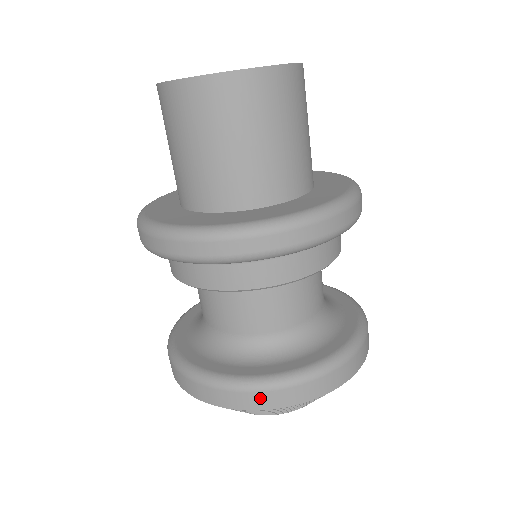
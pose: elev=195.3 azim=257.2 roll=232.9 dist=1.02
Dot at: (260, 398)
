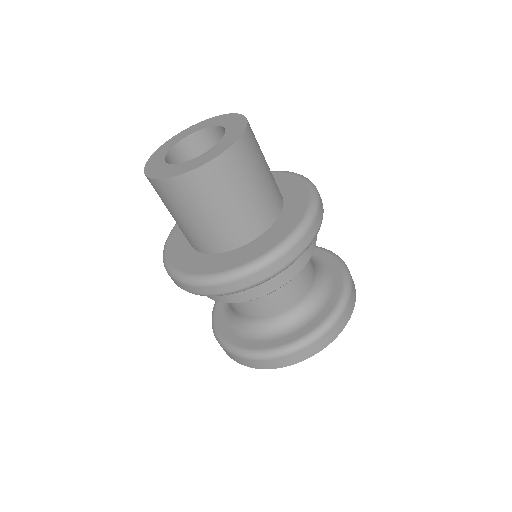
Dot at: (279, 361)
